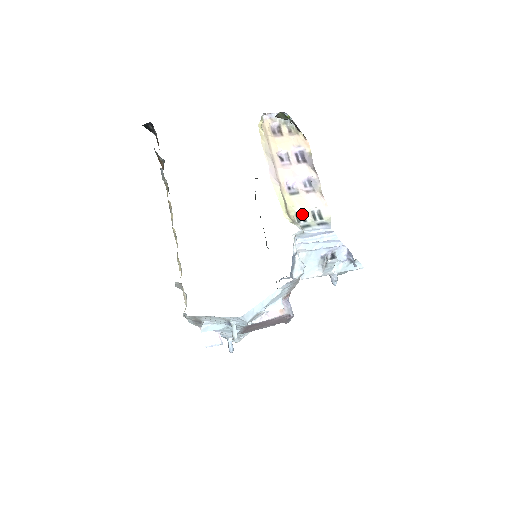
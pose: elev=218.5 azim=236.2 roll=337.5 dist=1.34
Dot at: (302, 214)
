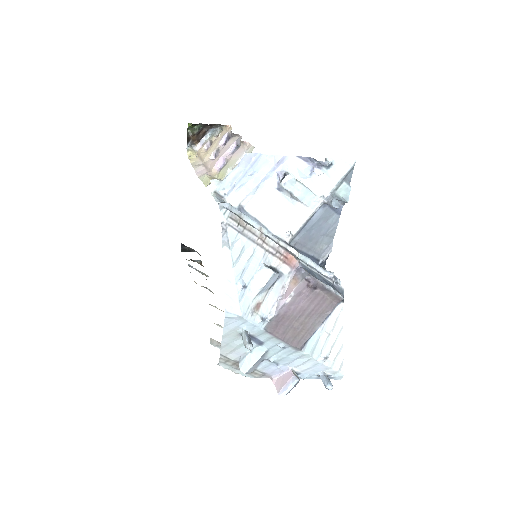
Dot at: occluded
